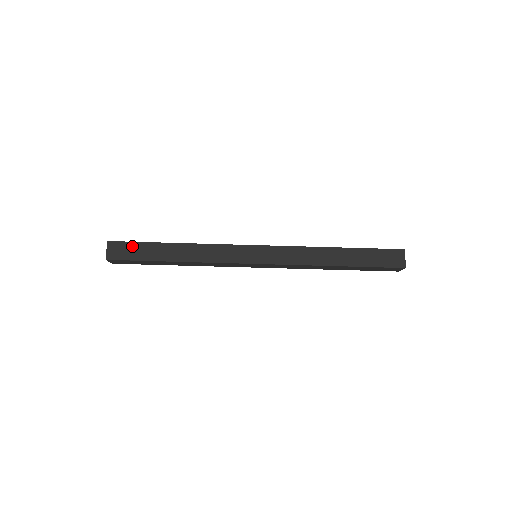
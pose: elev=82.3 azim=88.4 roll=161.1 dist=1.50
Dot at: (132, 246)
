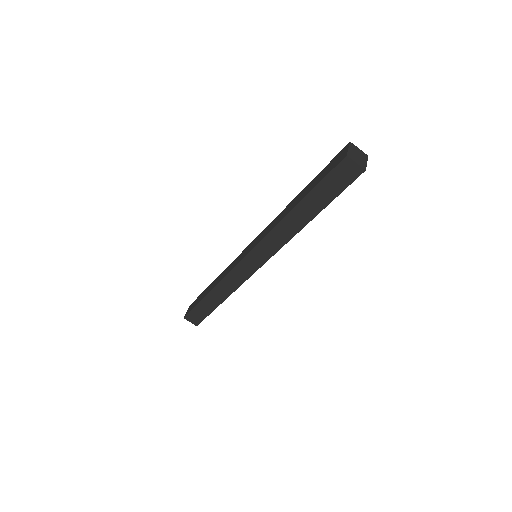
Dot at: (196, 311)
